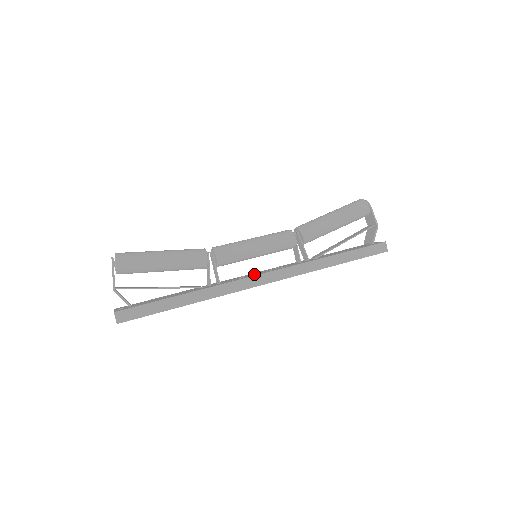
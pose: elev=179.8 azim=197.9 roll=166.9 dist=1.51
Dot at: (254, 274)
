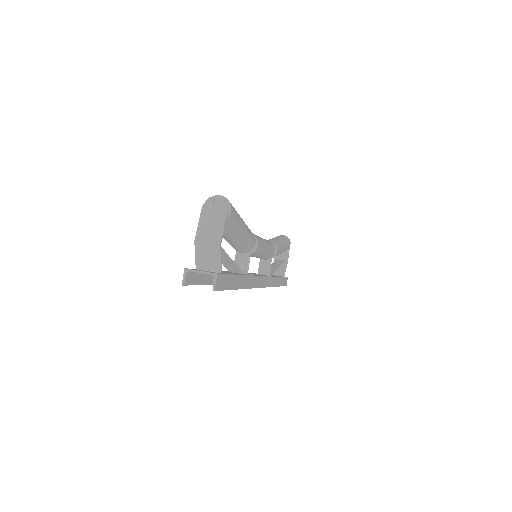
Dot at: occluded
